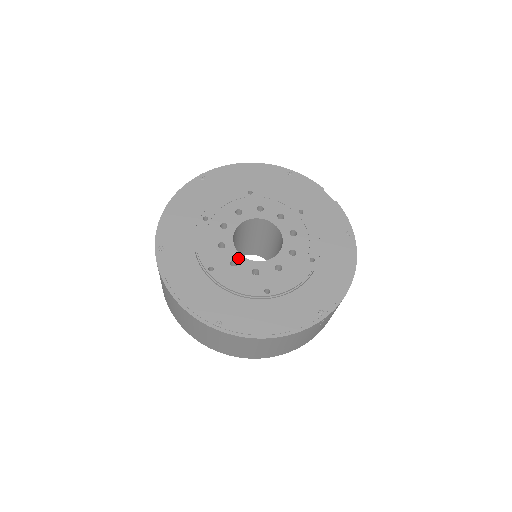
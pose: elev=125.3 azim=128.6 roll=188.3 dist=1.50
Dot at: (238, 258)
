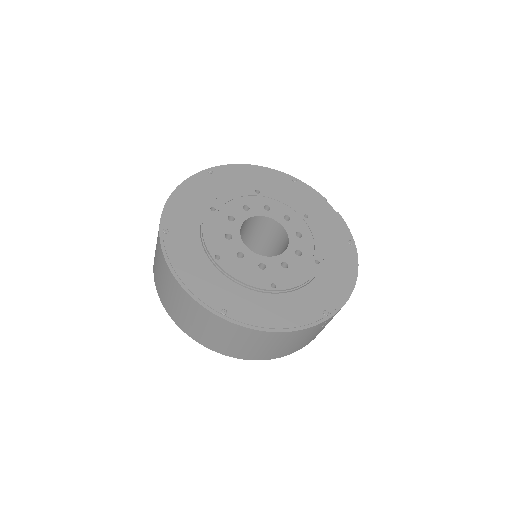
Dot at: (245, 251)
